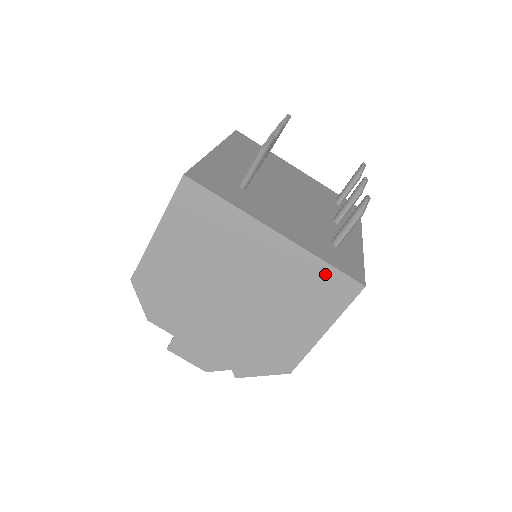
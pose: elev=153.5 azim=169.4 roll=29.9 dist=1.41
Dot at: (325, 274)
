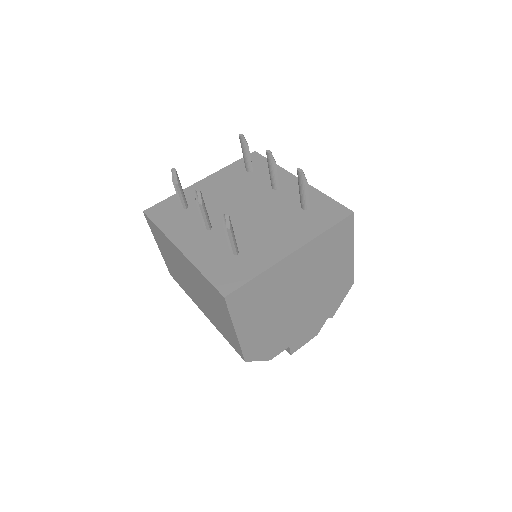
Dot at: (332, 234)
